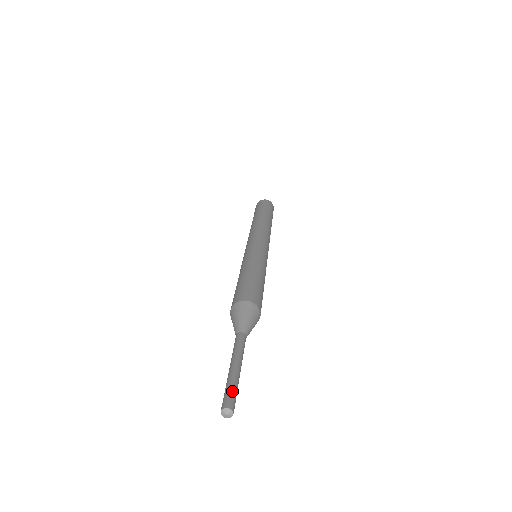
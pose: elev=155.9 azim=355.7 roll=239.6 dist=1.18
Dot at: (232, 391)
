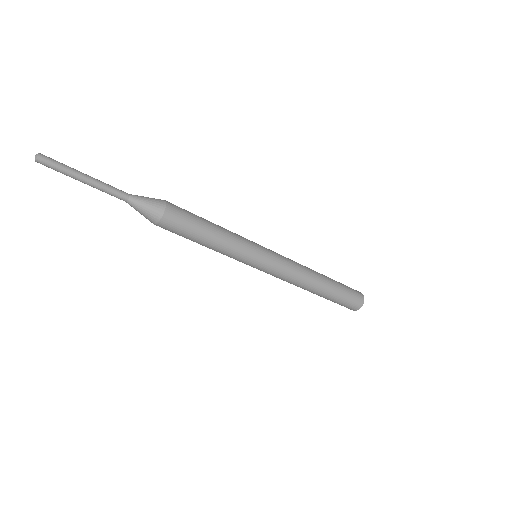
Dot at: (57, 161)
